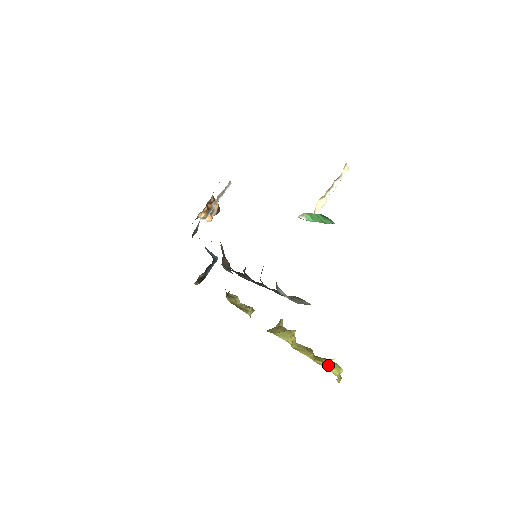
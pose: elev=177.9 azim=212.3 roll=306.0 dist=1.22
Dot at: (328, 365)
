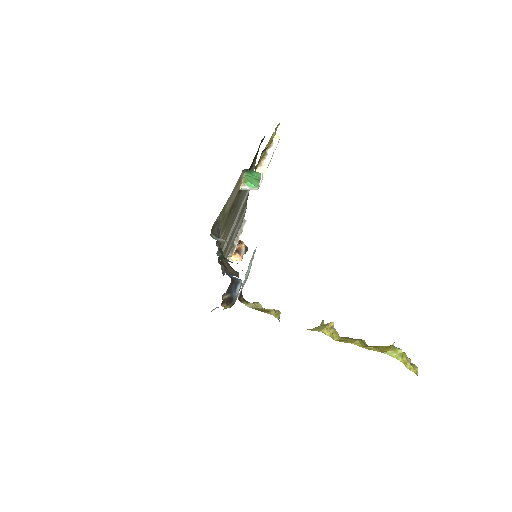
Dot at: (382, 349)
